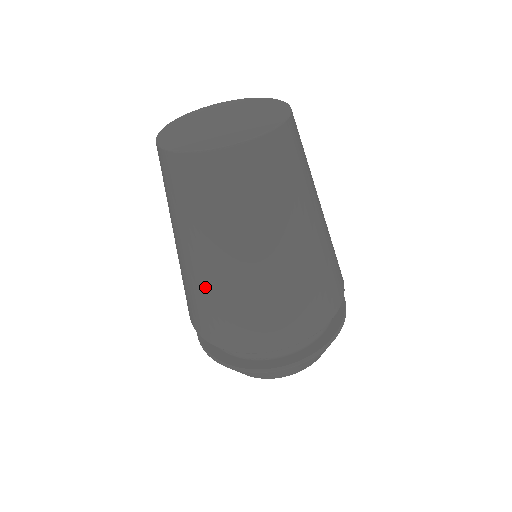
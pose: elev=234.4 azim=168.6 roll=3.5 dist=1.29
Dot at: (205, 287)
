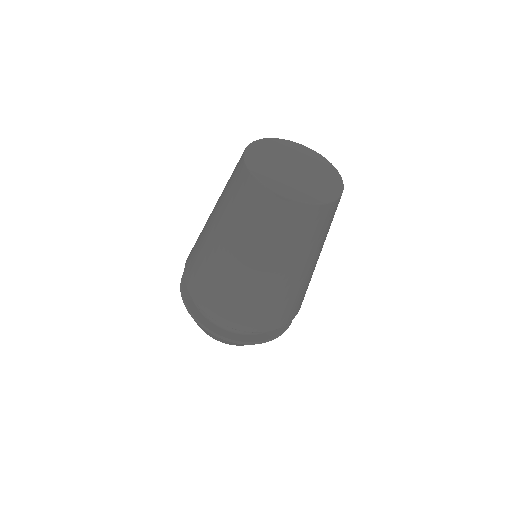
Dot at: (206, 252)
